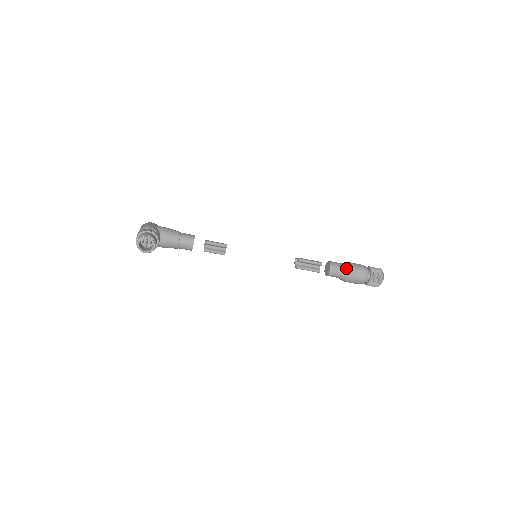
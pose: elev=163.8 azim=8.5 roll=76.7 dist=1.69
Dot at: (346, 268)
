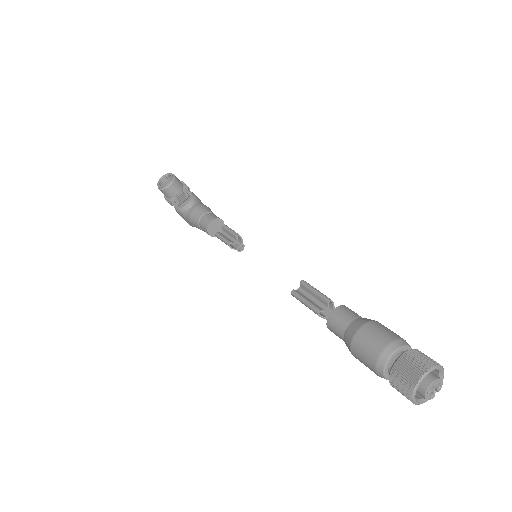
Dot at: (362, 319)
